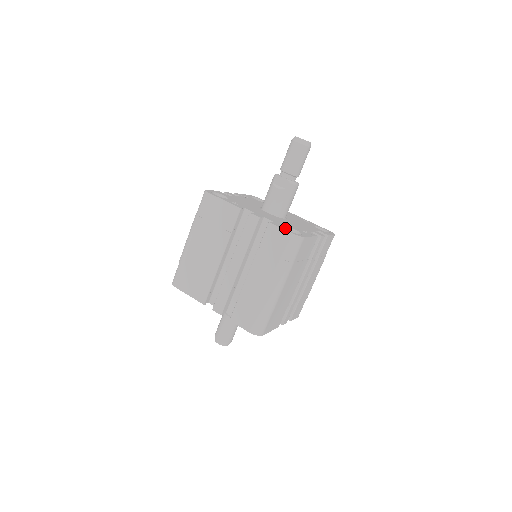
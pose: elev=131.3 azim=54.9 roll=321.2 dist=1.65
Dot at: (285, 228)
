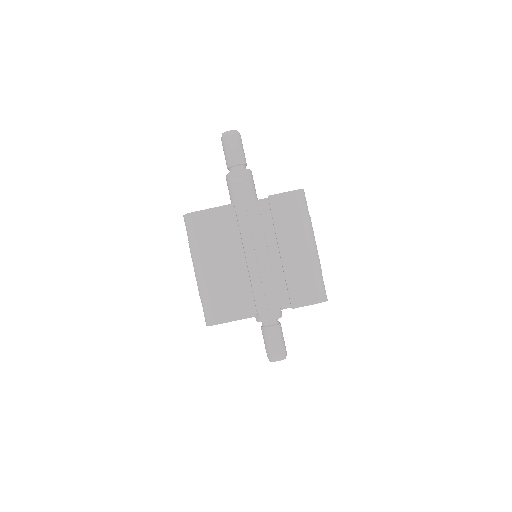
Dot at: occluded
